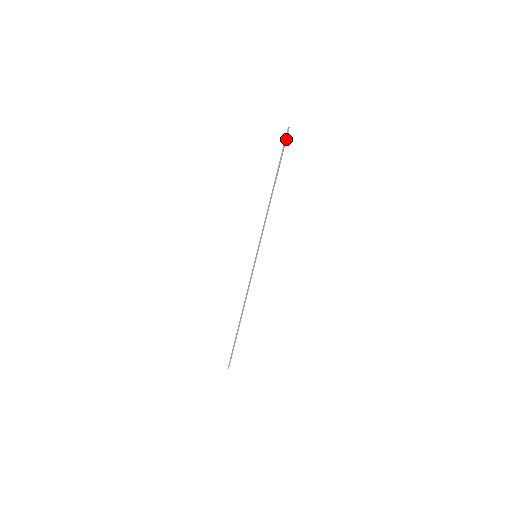
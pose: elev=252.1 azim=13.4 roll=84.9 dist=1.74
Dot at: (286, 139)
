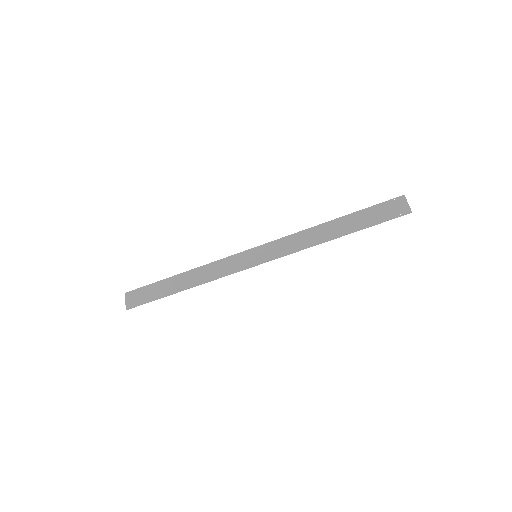
Dot at: (391, 200)
